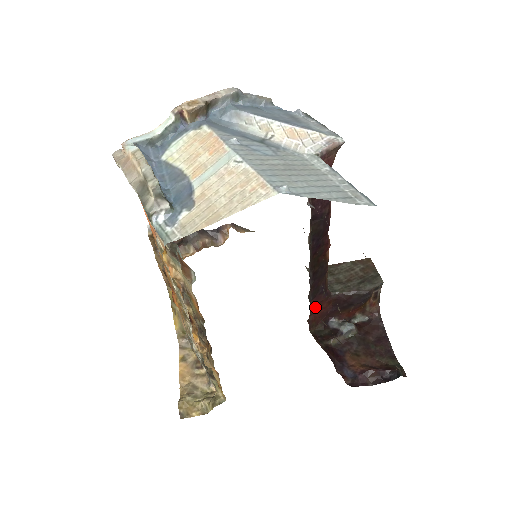
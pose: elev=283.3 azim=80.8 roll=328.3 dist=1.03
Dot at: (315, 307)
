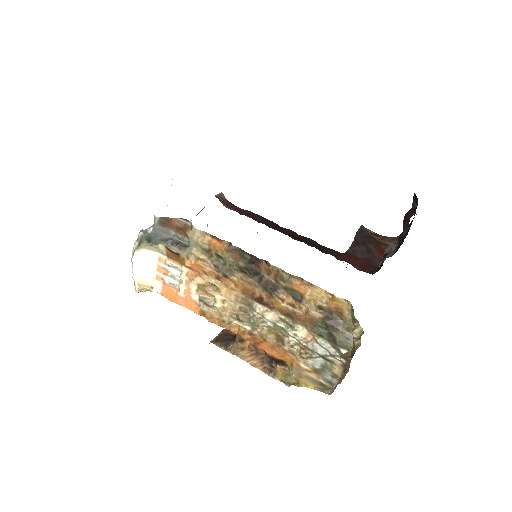
Dot at: (346, 260)
